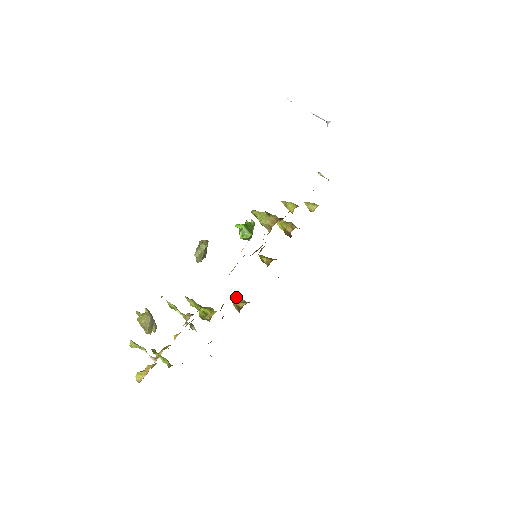
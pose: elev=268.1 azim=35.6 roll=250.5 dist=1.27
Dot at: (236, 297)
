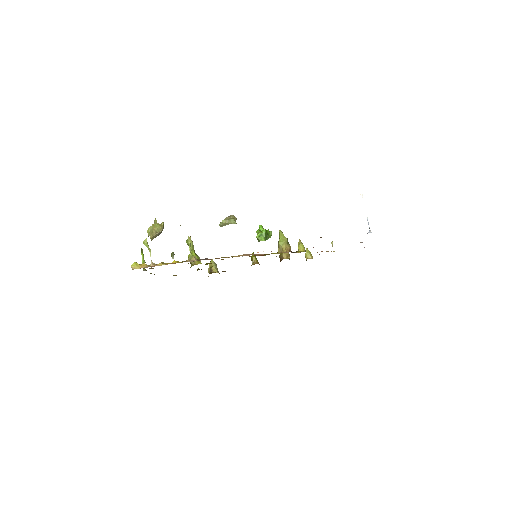
Dot at: (215, 263)
